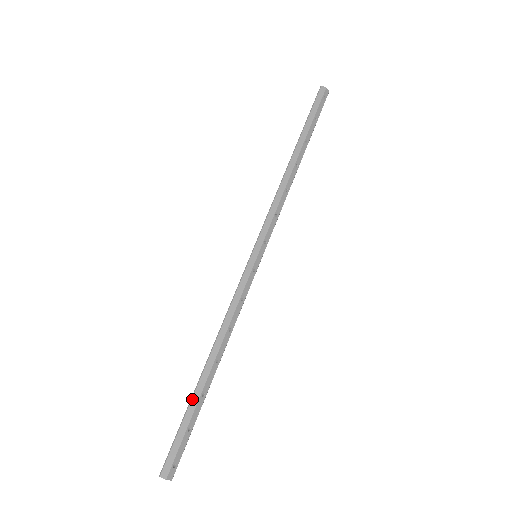
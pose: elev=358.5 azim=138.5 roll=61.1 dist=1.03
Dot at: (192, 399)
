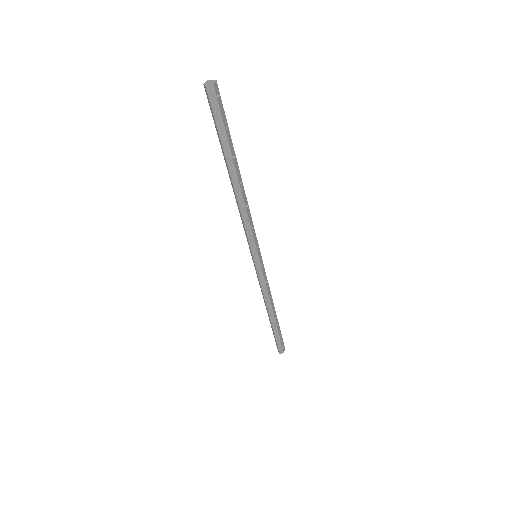
Dot at: (274, 330)
